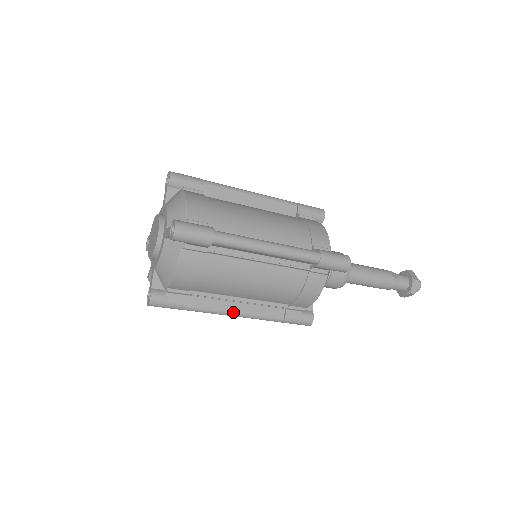
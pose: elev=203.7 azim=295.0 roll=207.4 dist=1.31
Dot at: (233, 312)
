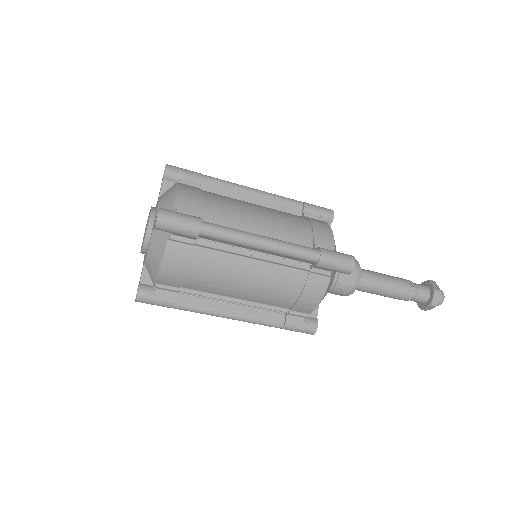
Dot at: (227, 314)
